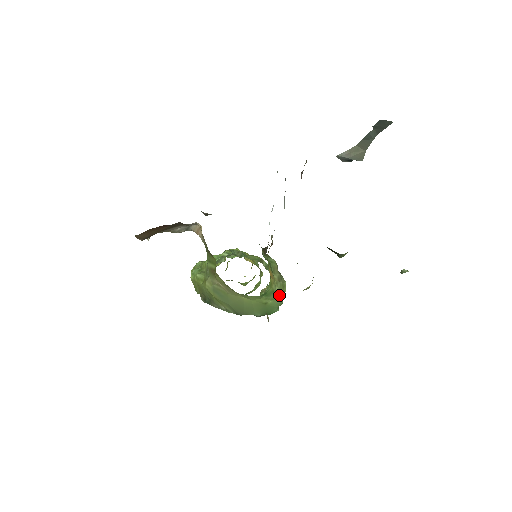
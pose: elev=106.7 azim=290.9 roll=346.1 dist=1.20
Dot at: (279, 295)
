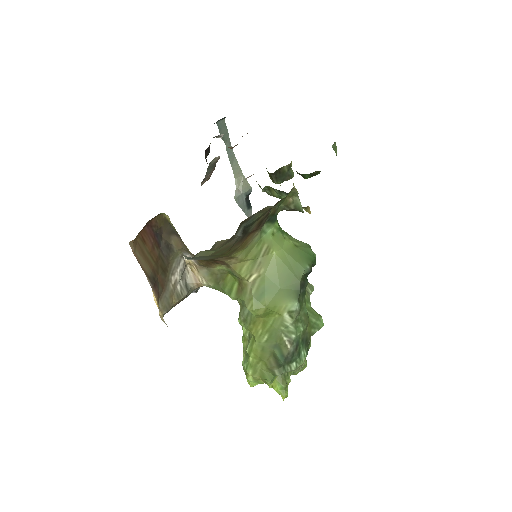
Dot at: (299, 241)
